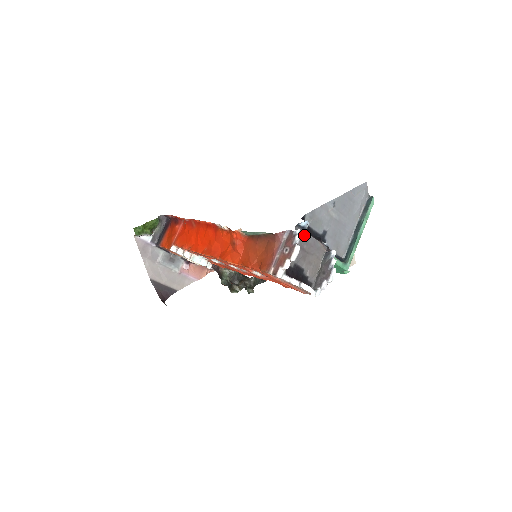
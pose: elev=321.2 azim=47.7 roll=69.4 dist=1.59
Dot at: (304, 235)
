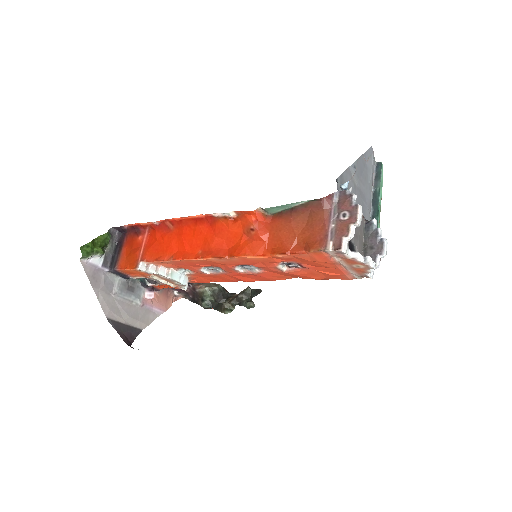
Dot at: occluded
